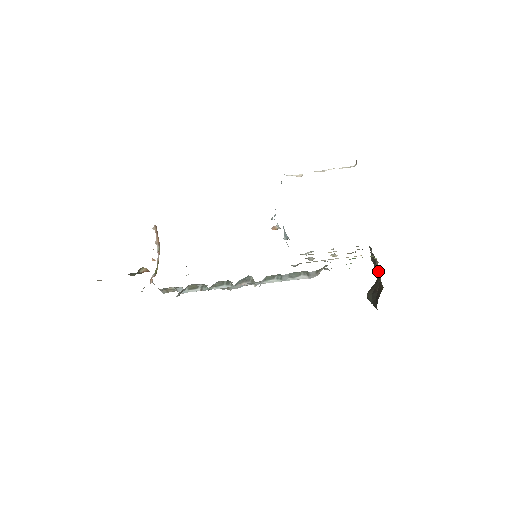
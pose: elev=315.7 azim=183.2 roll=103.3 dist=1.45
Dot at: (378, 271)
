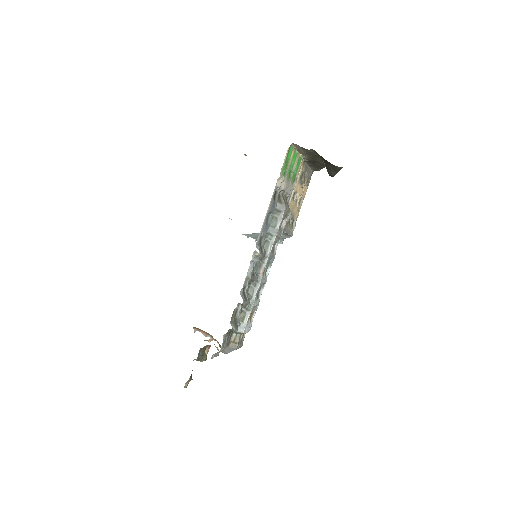
Dot at: (302, 151)
